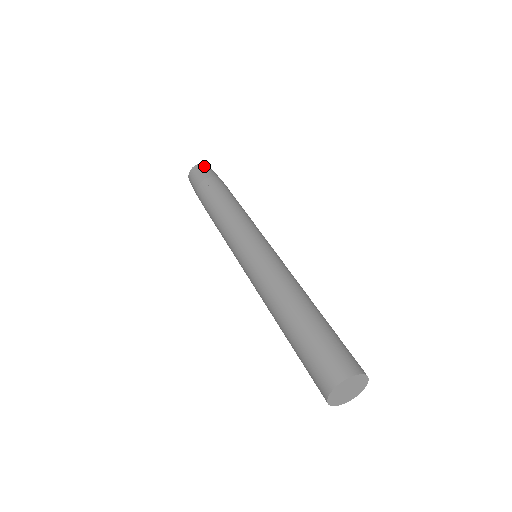
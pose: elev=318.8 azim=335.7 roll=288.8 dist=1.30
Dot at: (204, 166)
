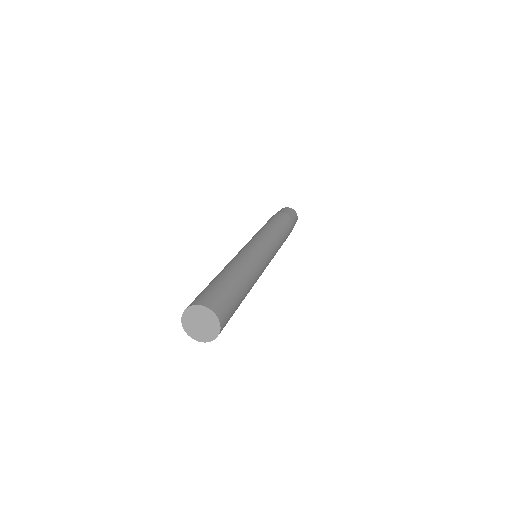
Dot at: (289, 208)
